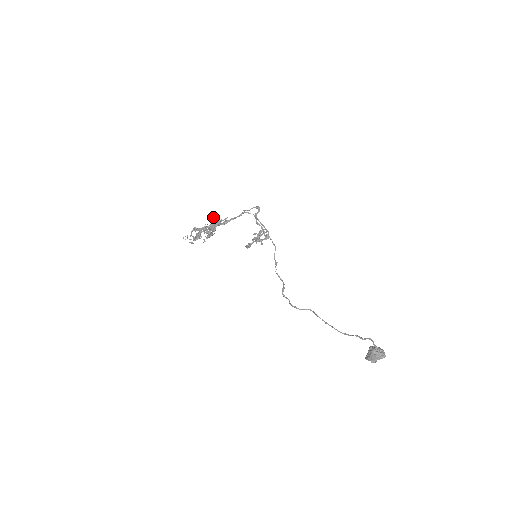
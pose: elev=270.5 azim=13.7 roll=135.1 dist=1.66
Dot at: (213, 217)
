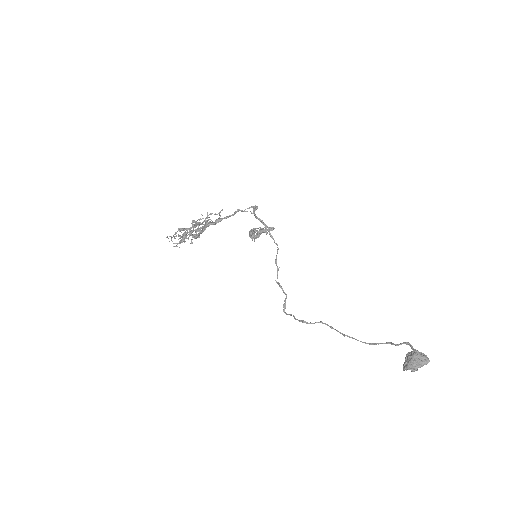
Dot at: (201, 219)
